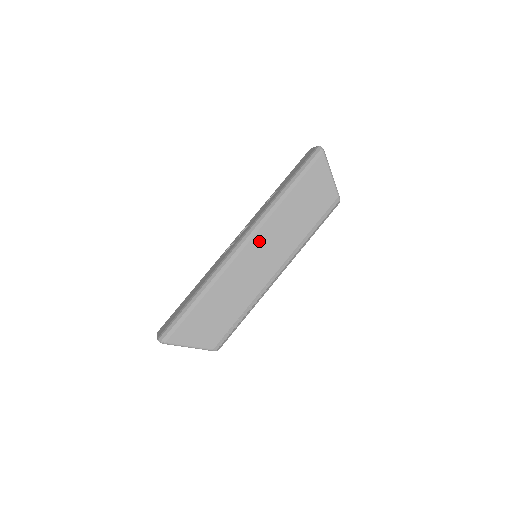
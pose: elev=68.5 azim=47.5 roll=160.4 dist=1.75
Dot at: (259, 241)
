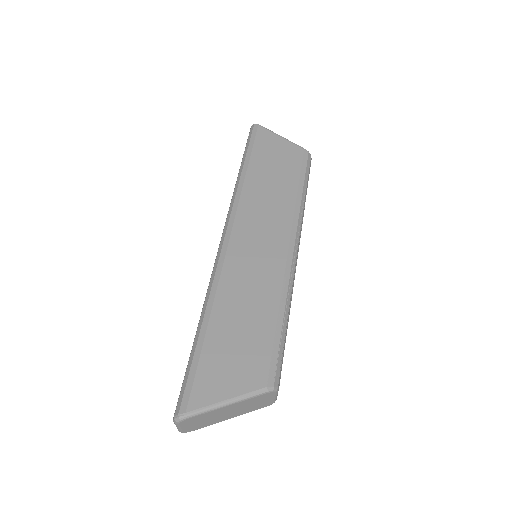
Dot at: (243, 226)
